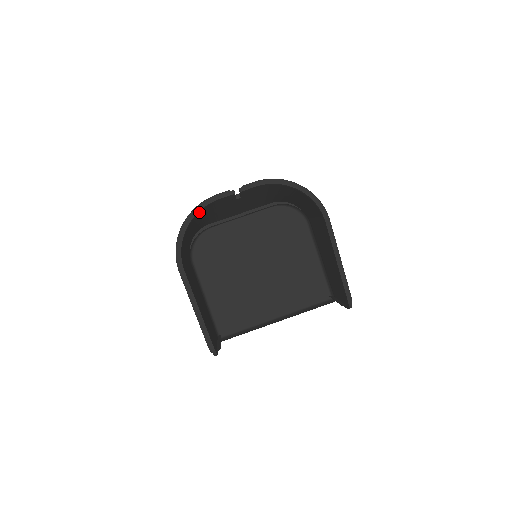
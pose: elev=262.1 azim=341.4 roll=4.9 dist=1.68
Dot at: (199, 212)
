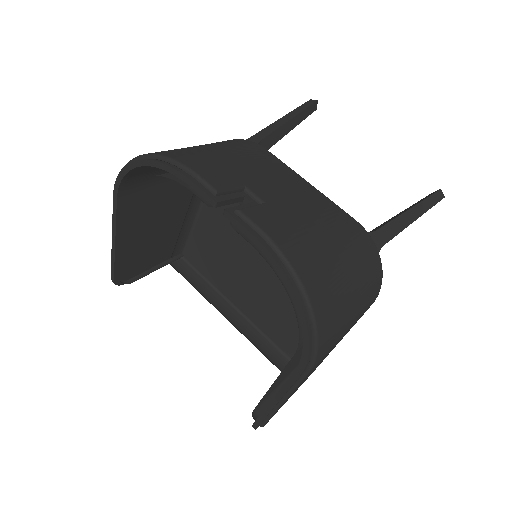
Dot at: occluded
